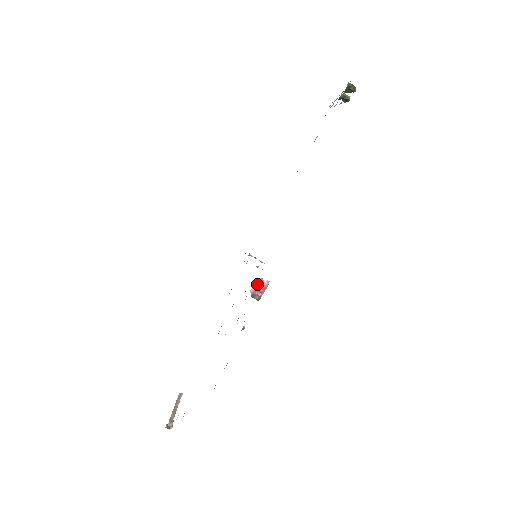
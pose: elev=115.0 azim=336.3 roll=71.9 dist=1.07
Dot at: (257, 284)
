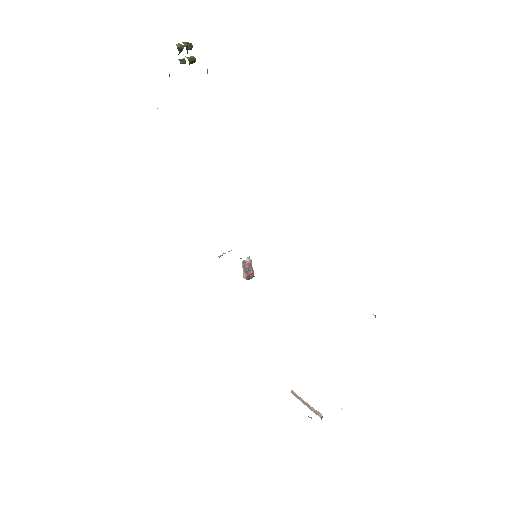
Dot at: (243, 268)
